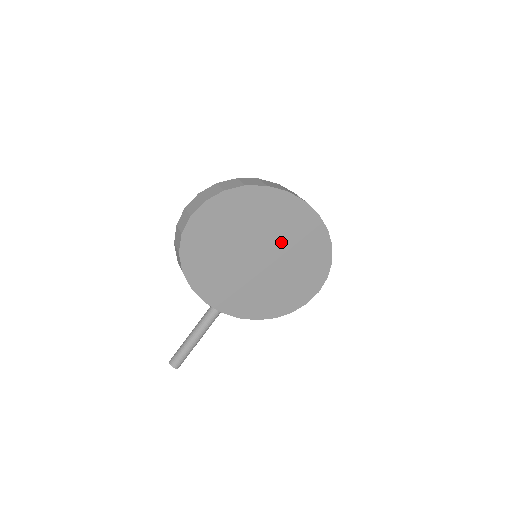
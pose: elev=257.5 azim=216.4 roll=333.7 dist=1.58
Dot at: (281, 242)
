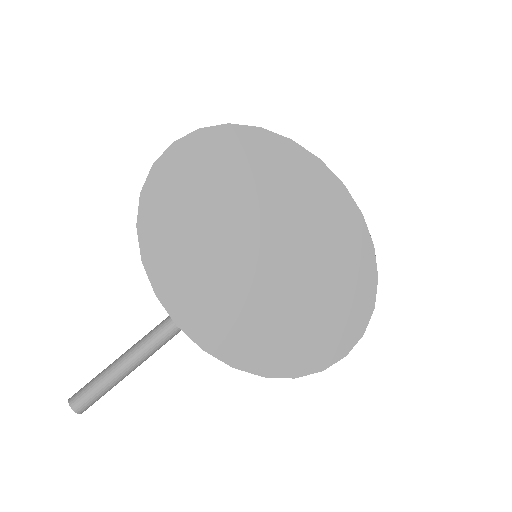
Dot at: (297, 238)
